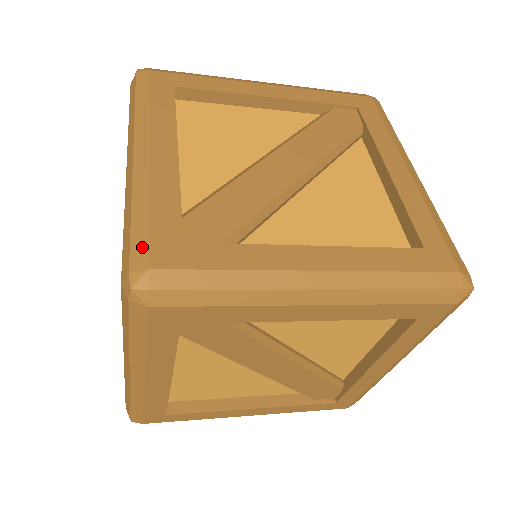
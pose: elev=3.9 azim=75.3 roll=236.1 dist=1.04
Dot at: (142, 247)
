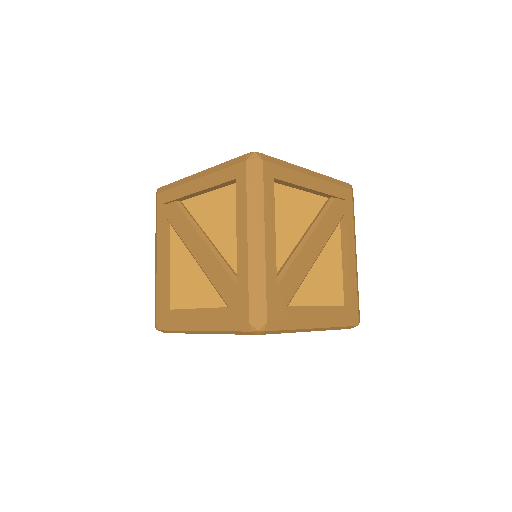
Dot at: (264, 308)
